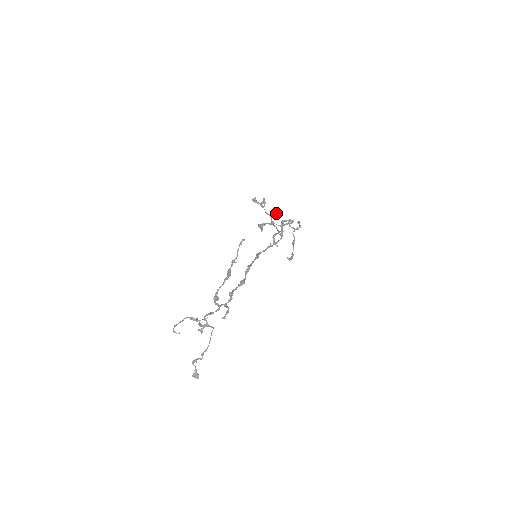
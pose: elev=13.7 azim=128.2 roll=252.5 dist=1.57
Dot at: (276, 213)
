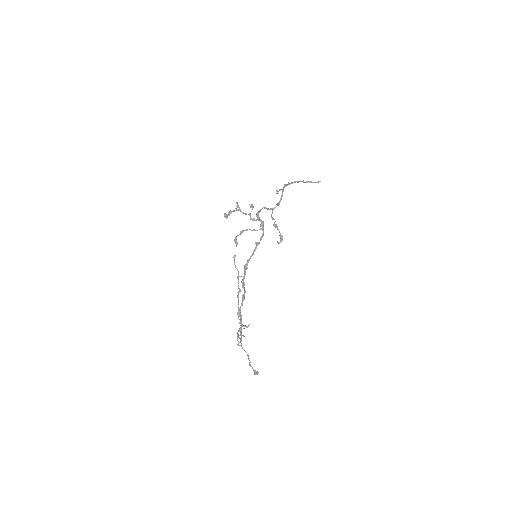
Dot at: (252, 208)
